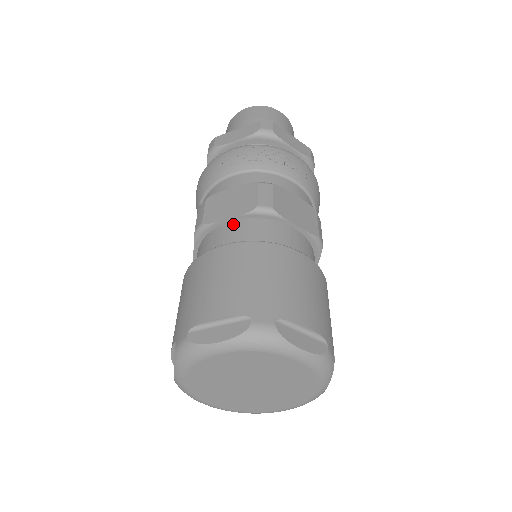
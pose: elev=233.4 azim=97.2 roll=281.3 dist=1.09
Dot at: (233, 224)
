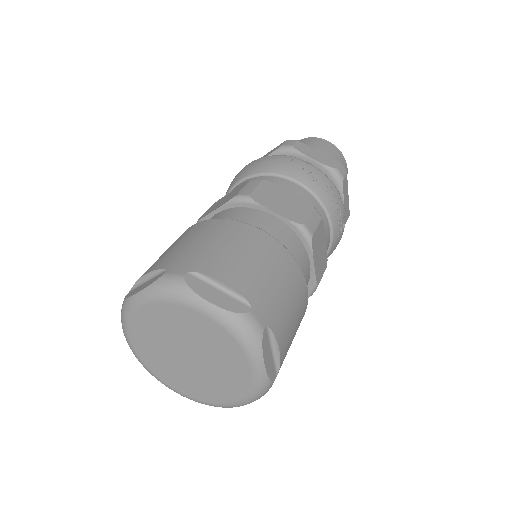
Dot at: (274, 219)
